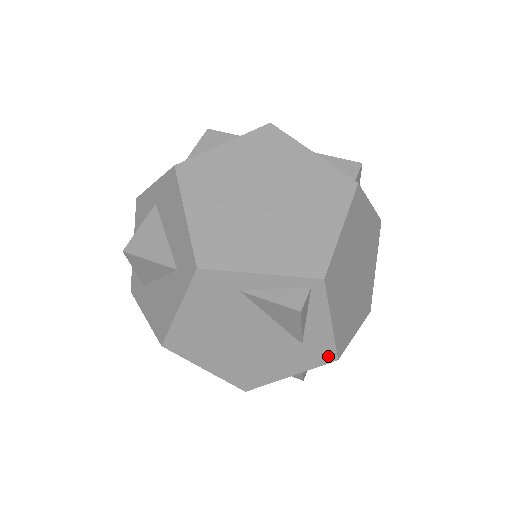
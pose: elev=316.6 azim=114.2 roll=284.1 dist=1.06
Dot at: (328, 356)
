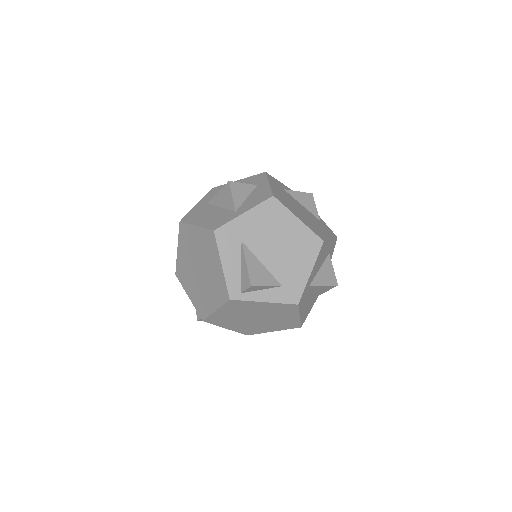
Dot at: occluded
